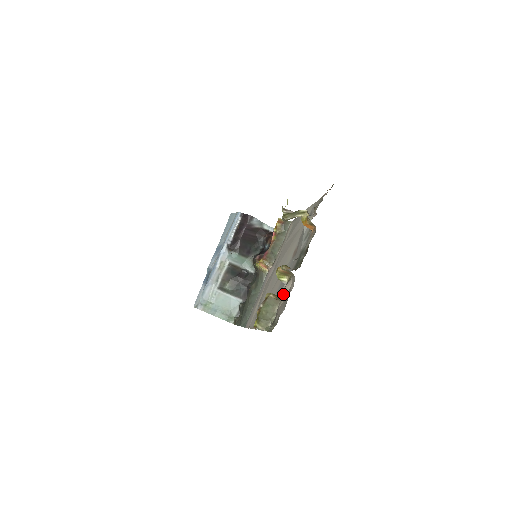
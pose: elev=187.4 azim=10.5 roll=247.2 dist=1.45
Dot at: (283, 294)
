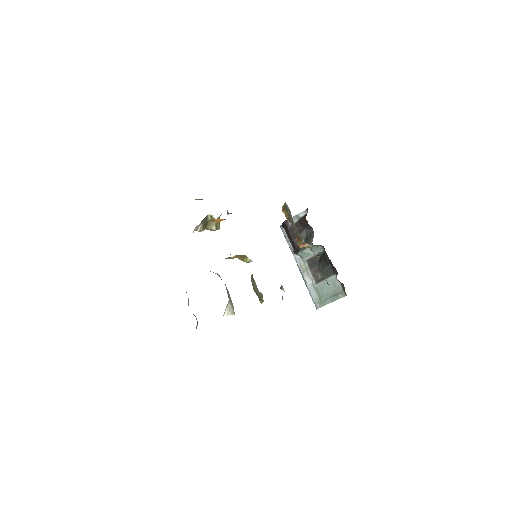
Dot at: occluded
